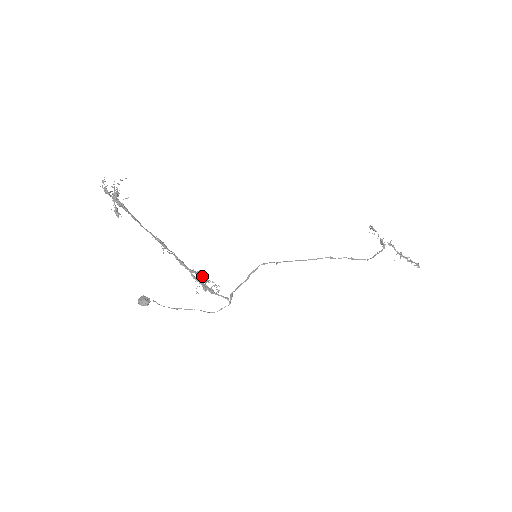
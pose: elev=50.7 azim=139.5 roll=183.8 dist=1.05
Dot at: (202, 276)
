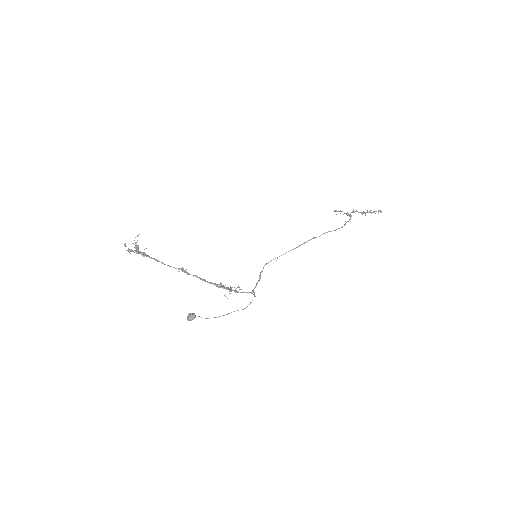
Dot at: occluded
